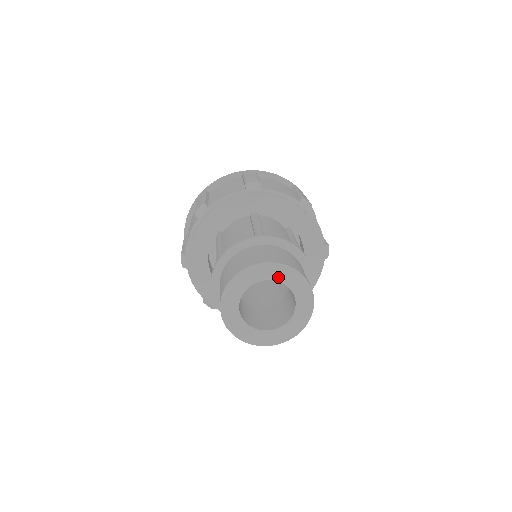
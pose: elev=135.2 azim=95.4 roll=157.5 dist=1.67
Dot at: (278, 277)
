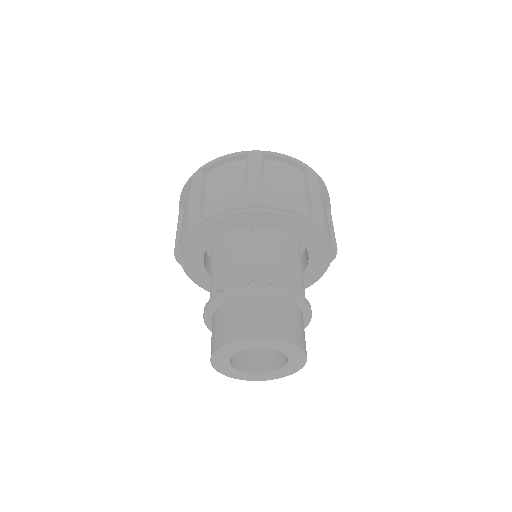
Dot at: (271, 346)
